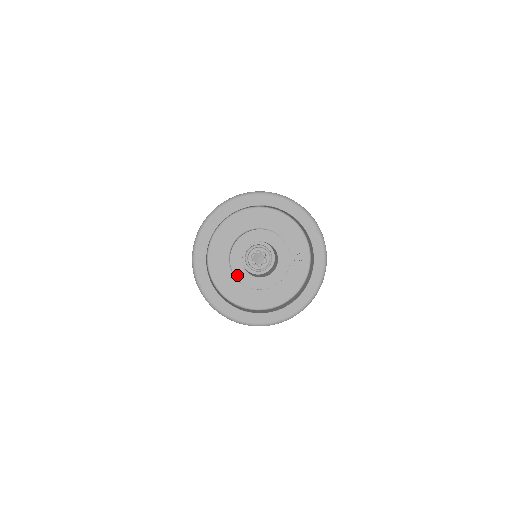
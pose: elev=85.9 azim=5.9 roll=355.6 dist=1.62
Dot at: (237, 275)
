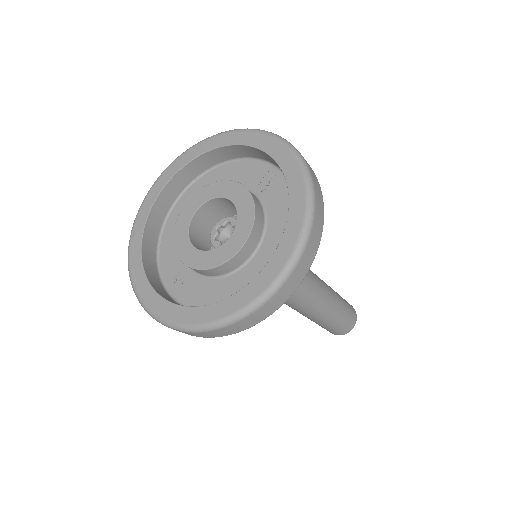
Dot at: (199, 266)
